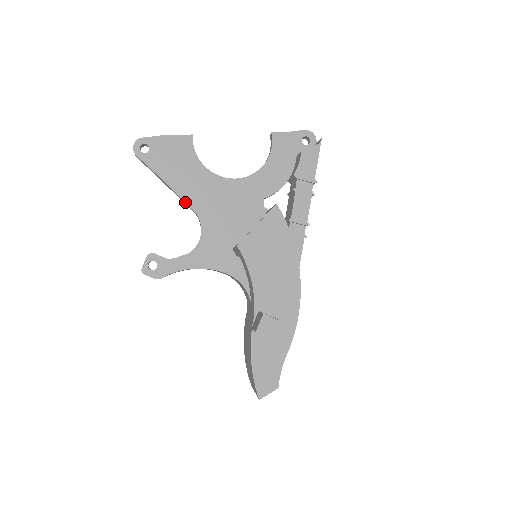
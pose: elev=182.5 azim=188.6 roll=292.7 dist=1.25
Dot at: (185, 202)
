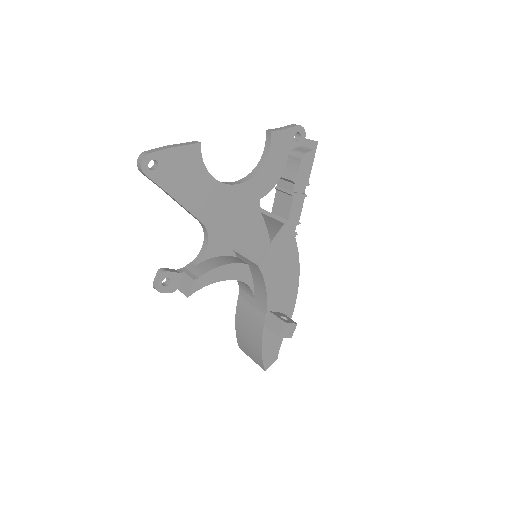
Dot at: (194, 216)
